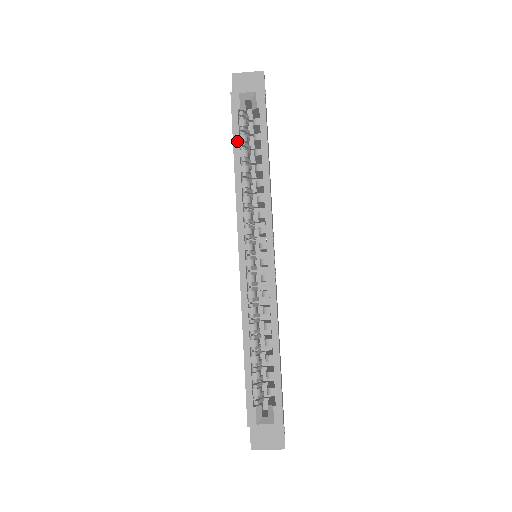
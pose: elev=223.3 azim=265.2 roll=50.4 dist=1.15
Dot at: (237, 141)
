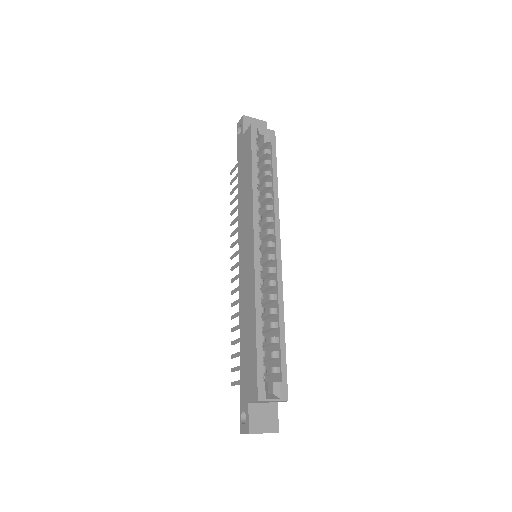
Dot at: (255, 160)
